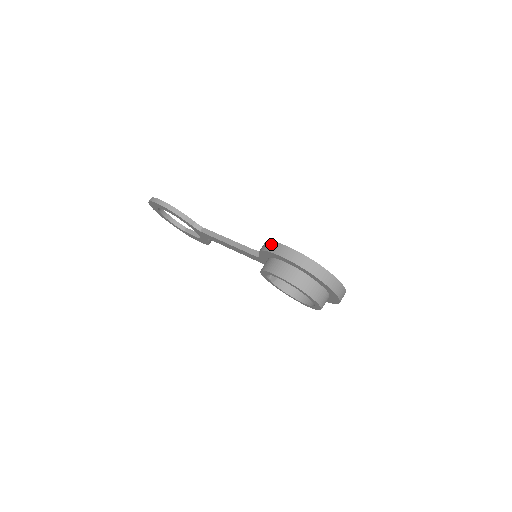
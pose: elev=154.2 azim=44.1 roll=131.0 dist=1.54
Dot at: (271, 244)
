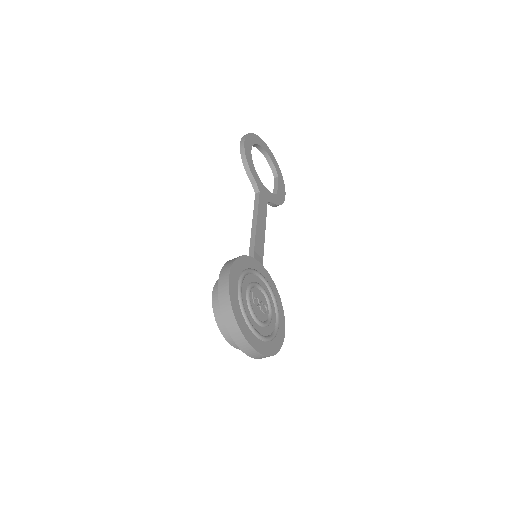
Dot at: (230, 264)
